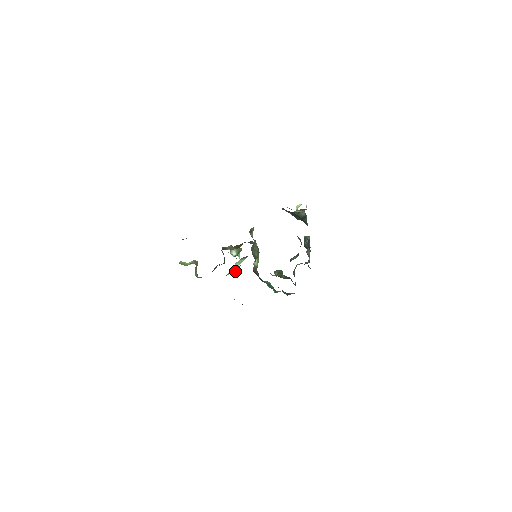
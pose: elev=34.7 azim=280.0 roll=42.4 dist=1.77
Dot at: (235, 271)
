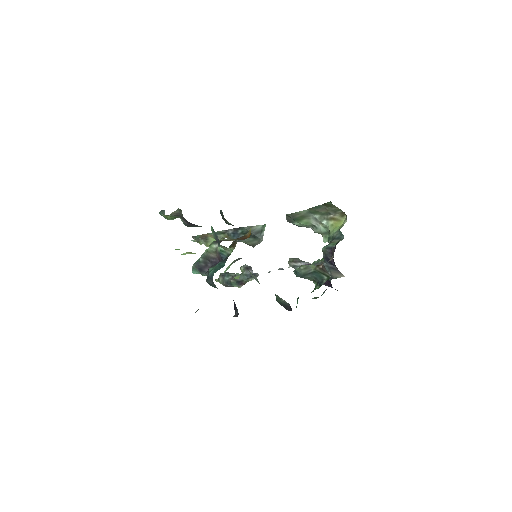
Dot at: occluded
